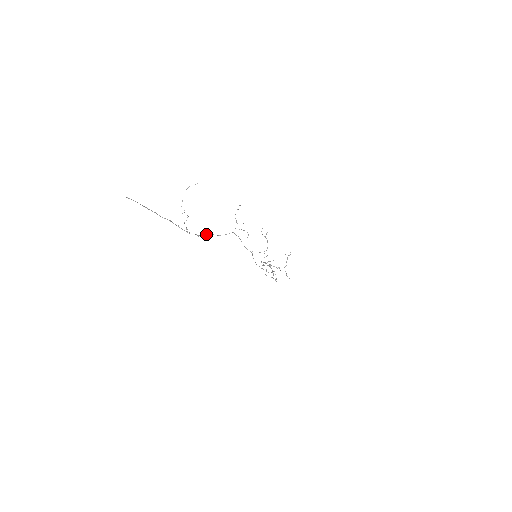
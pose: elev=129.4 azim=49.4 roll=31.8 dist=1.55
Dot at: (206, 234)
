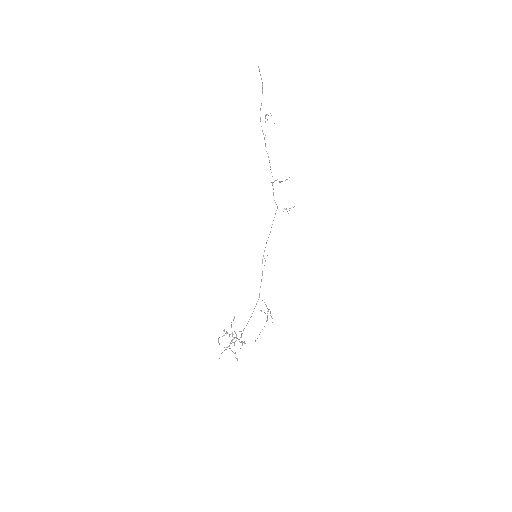
Dot at: occluded
